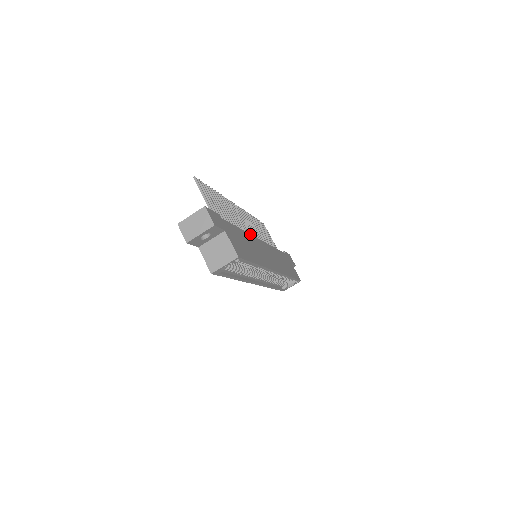
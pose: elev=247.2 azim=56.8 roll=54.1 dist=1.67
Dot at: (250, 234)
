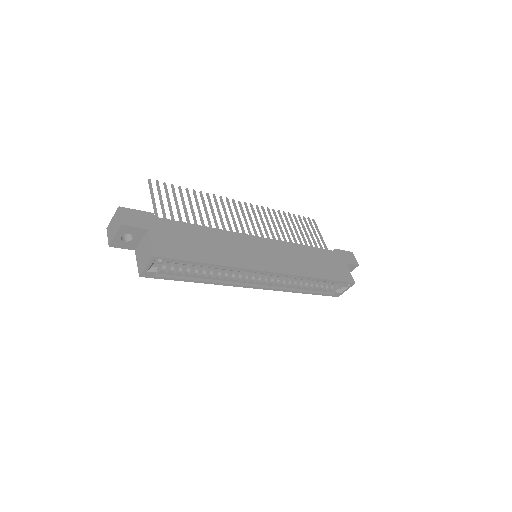
Dot at: (232, 231)
